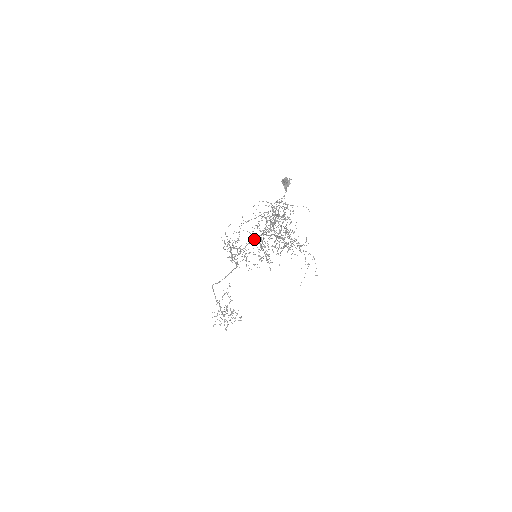
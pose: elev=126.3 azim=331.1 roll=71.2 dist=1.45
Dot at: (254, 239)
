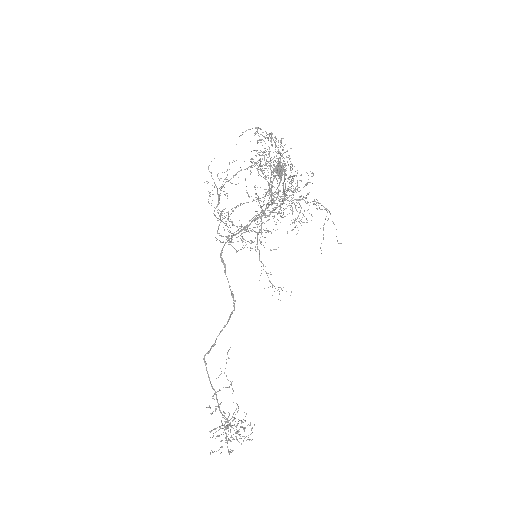
Dot at: (250, 224)
